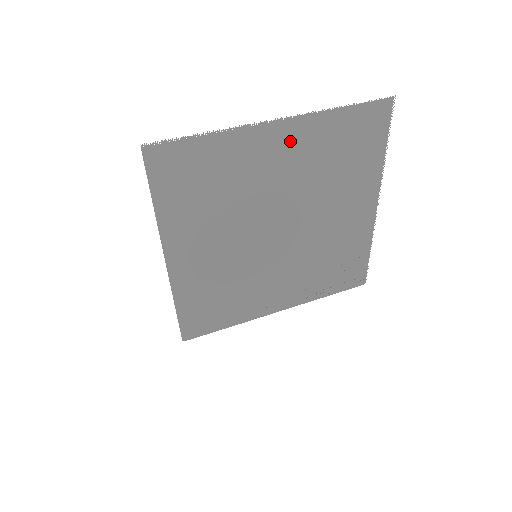
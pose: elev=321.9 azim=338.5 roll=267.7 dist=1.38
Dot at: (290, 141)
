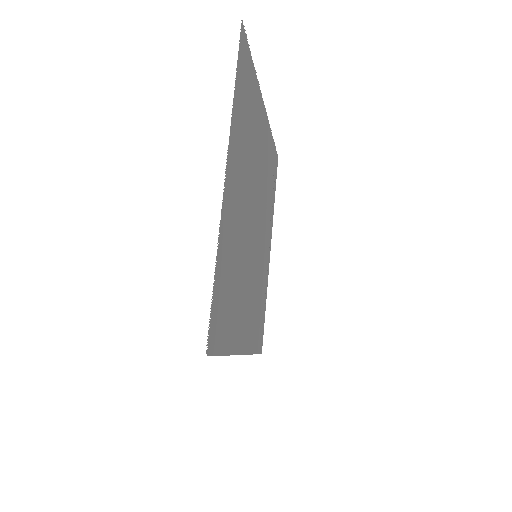
Dot at: (234, 170)
